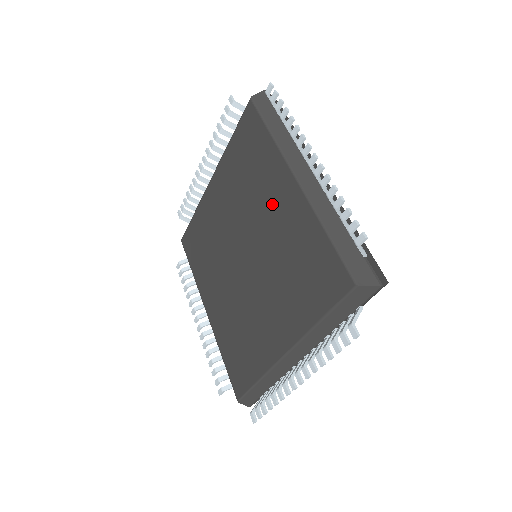
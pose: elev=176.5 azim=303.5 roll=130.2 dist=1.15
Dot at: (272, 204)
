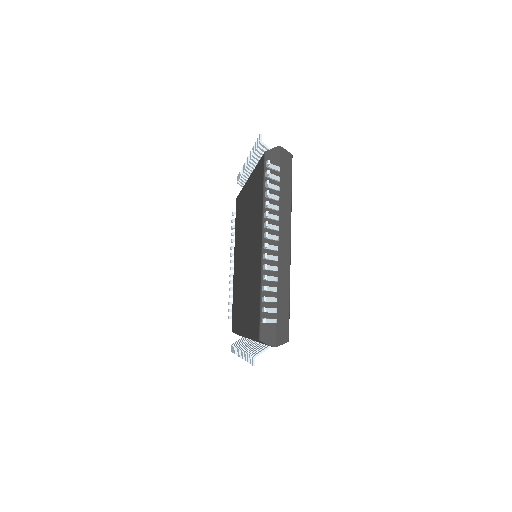
Dot at: (255, 243)
